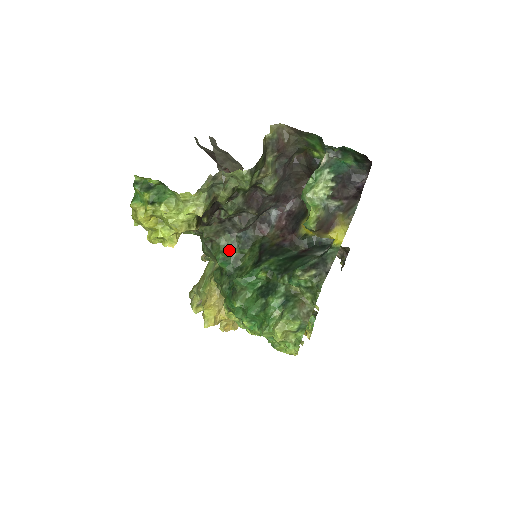
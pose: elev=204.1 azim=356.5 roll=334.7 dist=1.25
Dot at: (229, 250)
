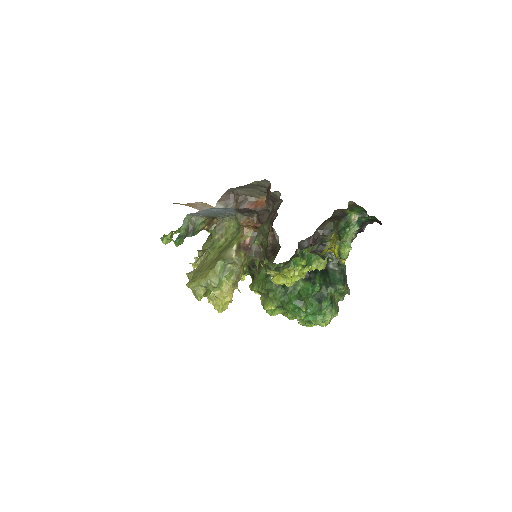
Dot at: occluded
